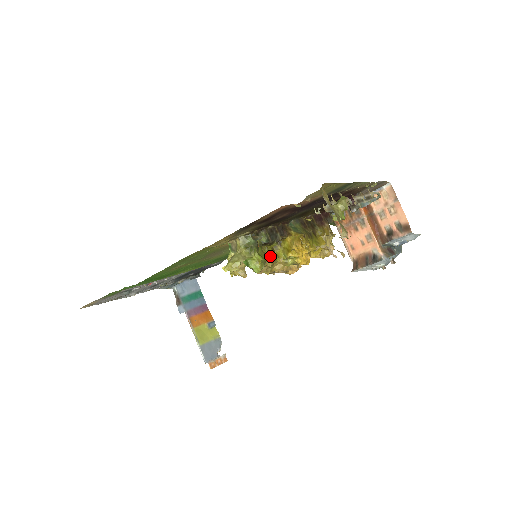
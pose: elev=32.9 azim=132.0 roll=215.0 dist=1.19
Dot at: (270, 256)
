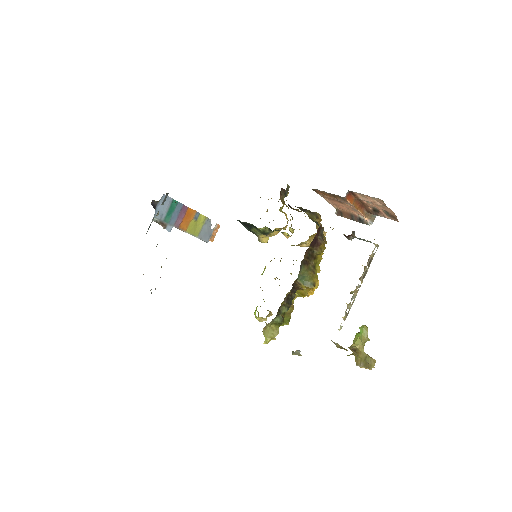
Dot at: occluded
